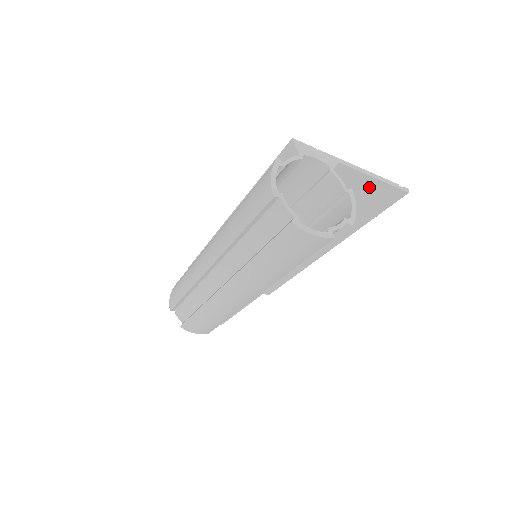
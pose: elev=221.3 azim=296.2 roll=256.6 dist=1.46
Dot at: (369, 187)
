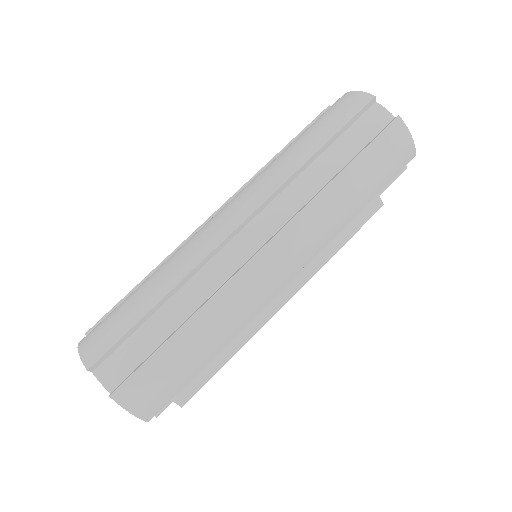
Dot at: occluded
